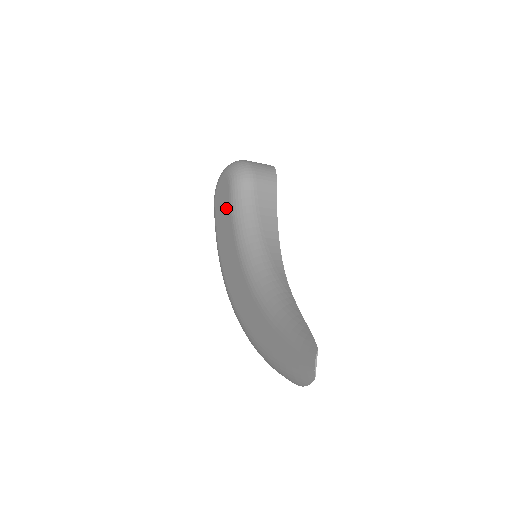
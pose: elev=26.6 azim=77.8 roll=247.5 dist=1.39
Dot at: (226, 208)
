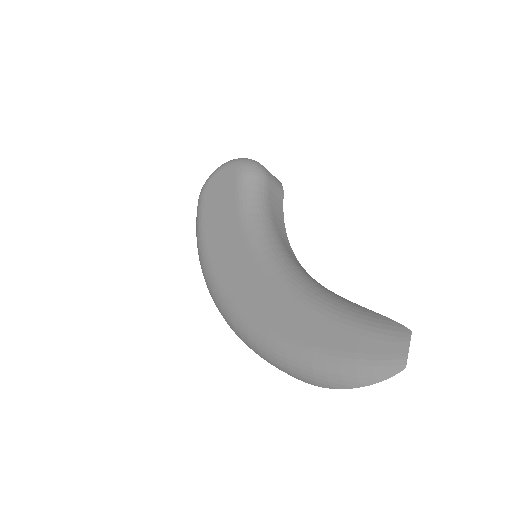
Dot at: (227, 198)
